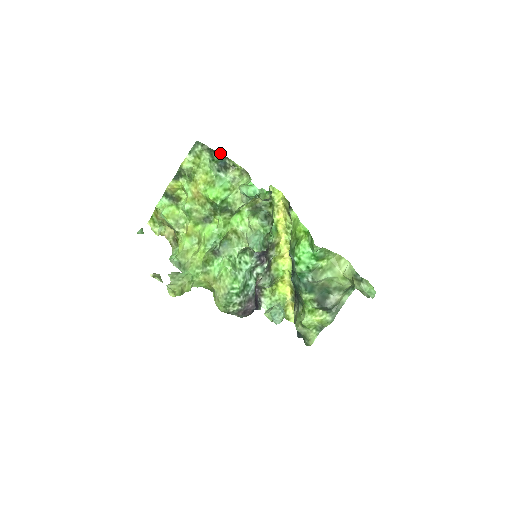
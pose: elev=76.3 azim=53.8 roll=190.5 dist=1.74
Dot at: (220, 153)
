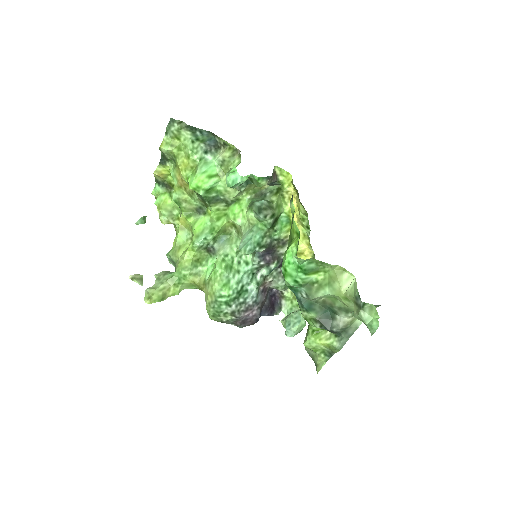
Dot at: (205, 130)
